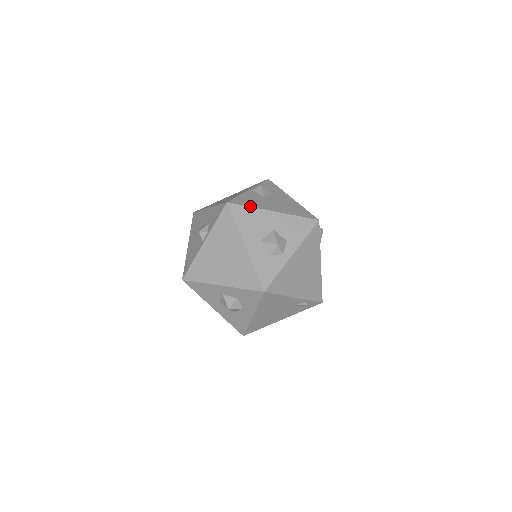
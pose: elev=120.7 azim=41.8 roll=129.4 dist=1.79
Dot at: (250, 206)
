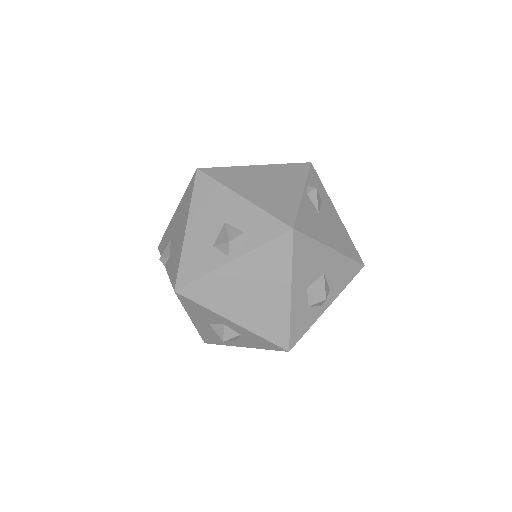
Dot at: (314, 238)
